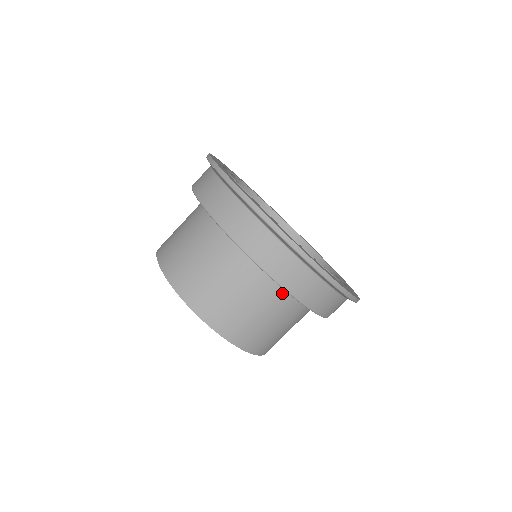
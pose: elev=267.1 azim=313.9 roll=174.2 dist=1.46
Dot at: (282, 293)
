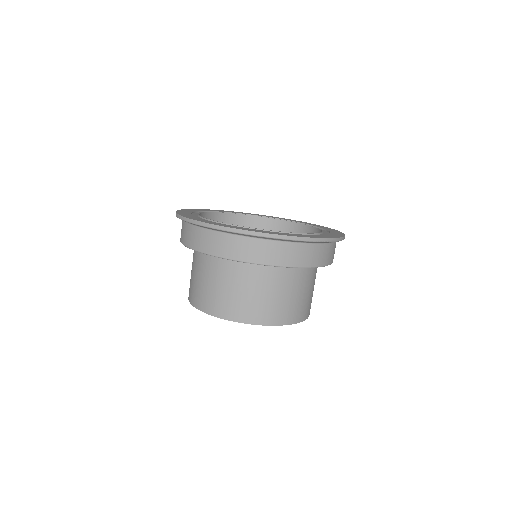
Dot at: (277, 269)
